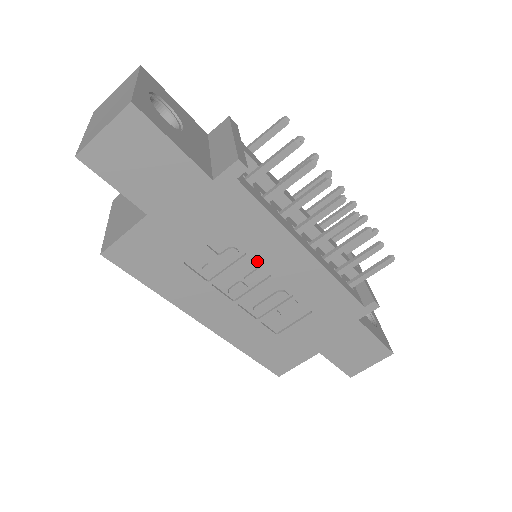
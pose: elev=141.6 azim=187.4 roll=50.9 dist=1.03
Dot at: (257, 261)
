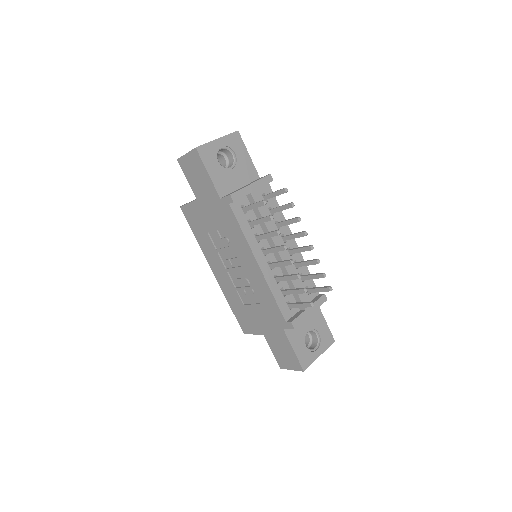
Dot at: (236, 253)
